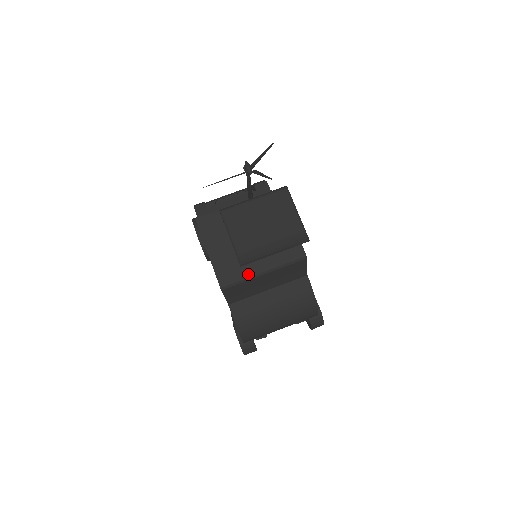
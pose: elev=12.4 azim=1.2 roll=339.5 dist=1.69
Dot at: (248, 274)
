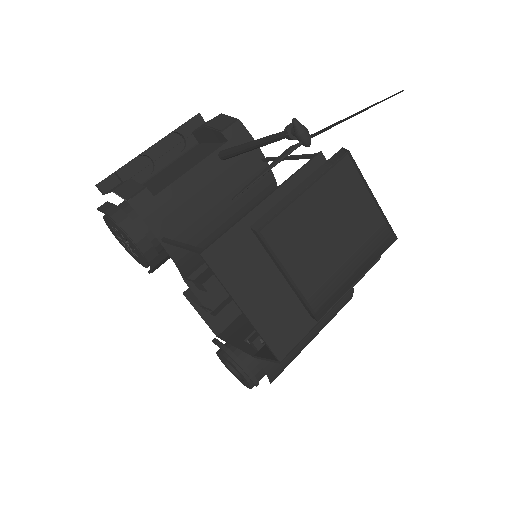
Dot at: (314, 320)
